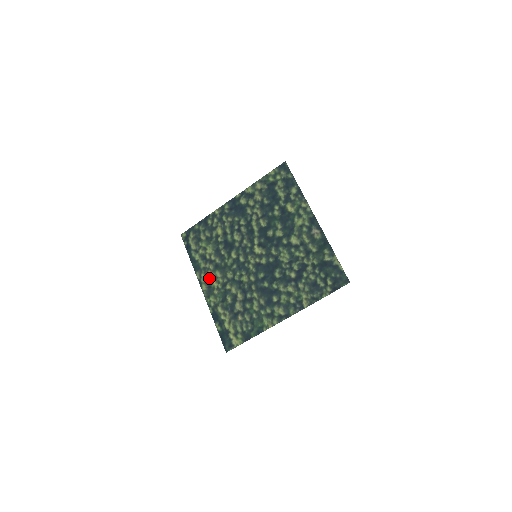
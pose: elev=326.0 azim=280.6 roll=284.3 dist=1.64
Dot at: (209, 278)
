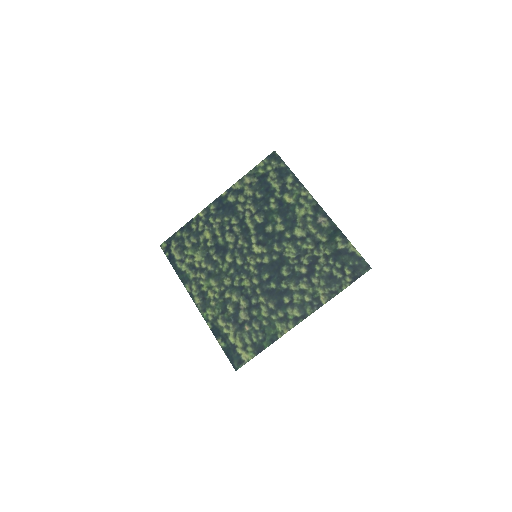
Dot at: (202, 289)
